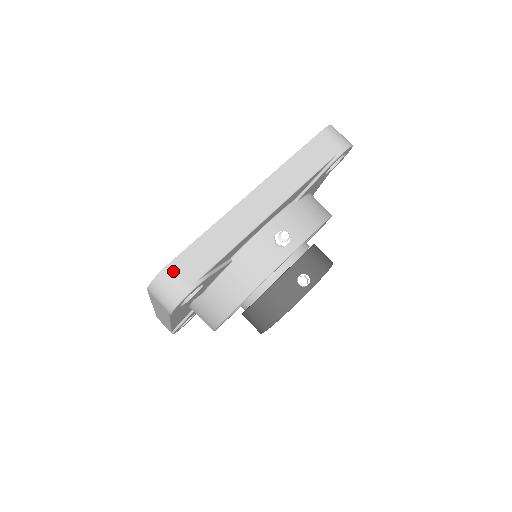
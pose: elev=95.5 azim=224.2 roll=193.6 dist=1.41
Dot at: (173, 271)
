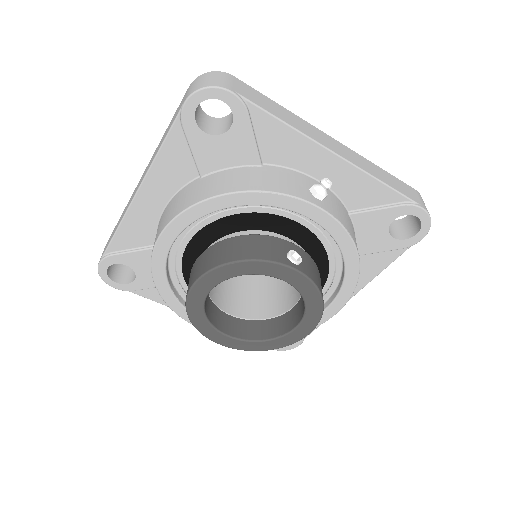
Dot at: (231, 78)
